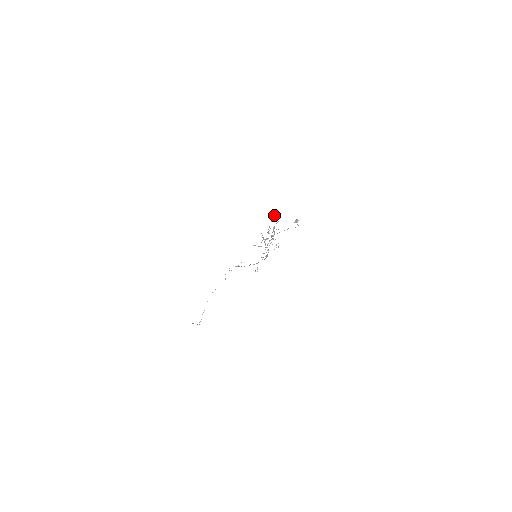
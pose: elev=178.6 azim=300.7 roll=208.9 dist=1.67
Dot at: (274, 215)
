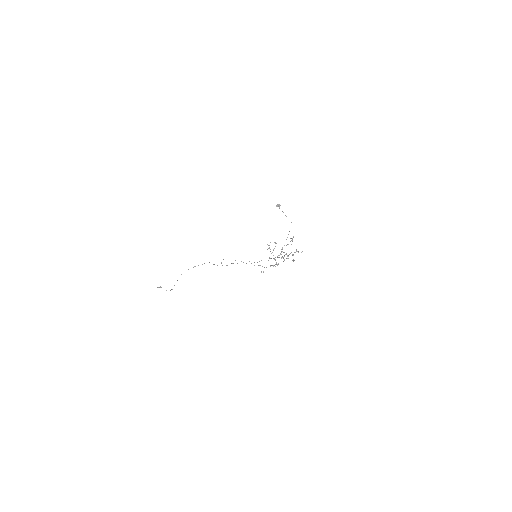
Dot at: occluded
